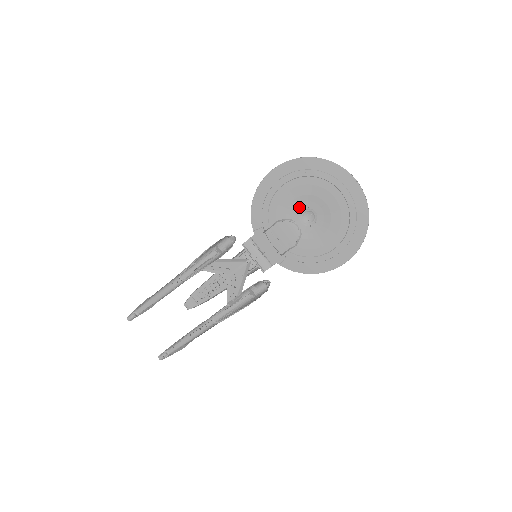
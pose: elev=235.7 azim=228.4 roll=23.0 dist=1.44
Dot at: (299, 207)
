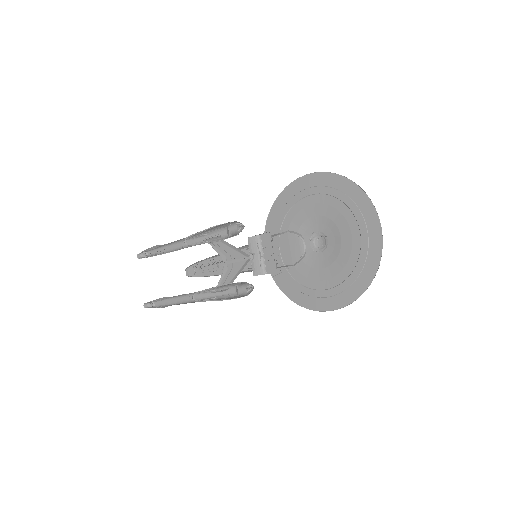
Dot at: (315, 227)
